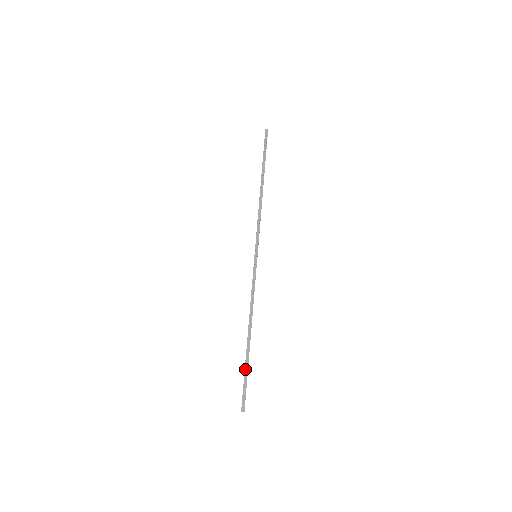
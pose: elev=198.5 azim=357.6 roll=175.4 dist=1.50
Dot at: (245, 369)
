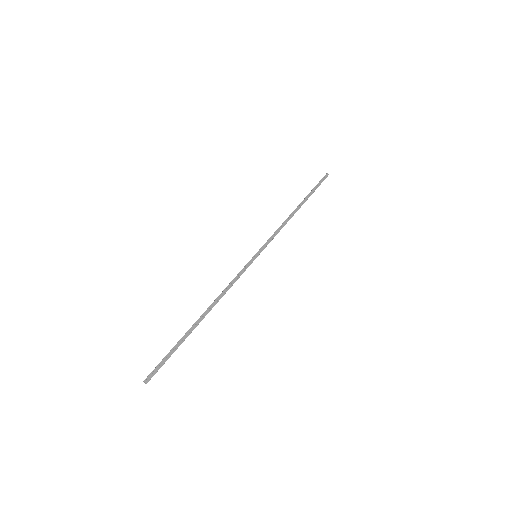
Dot at: (177, 343)
